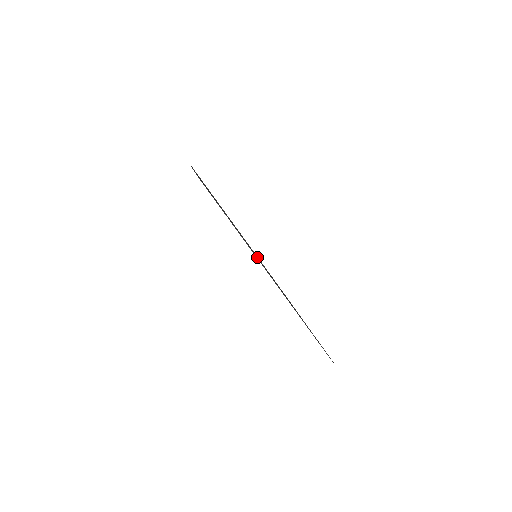
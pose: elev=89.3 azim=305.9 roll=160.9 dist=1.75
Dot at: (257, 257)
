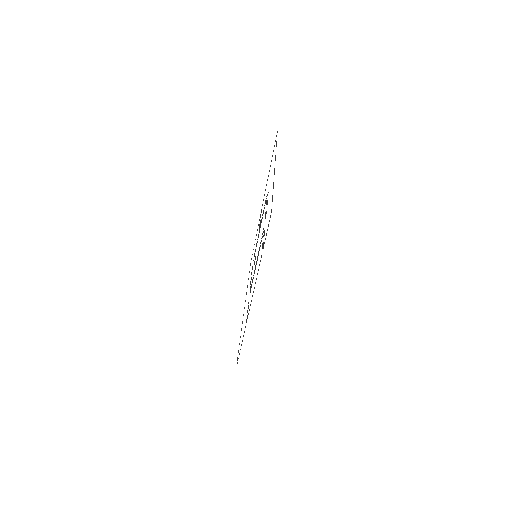
Dot at: occluded
